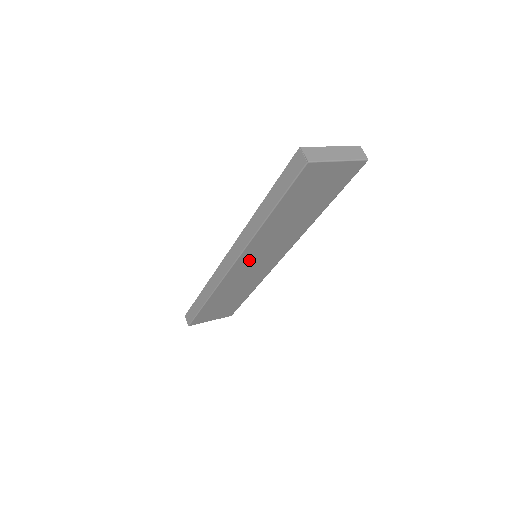
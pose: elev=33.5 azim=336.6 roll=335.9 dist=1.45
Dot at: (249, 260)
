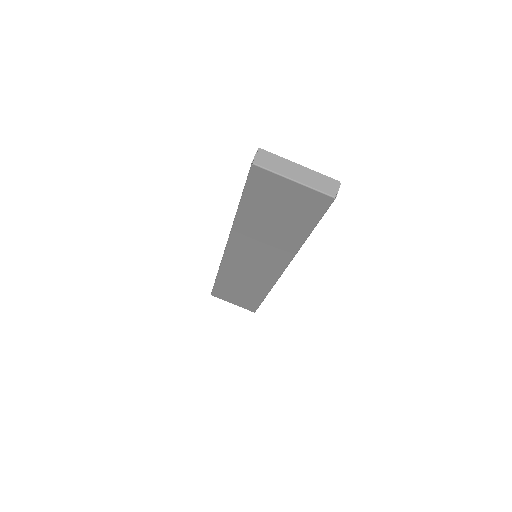
Dot at: (242, 253)
